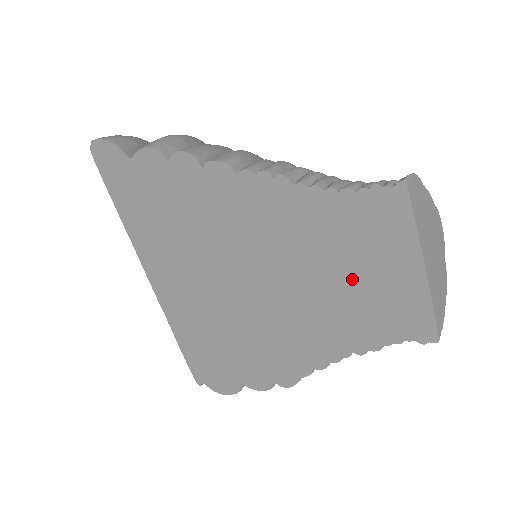
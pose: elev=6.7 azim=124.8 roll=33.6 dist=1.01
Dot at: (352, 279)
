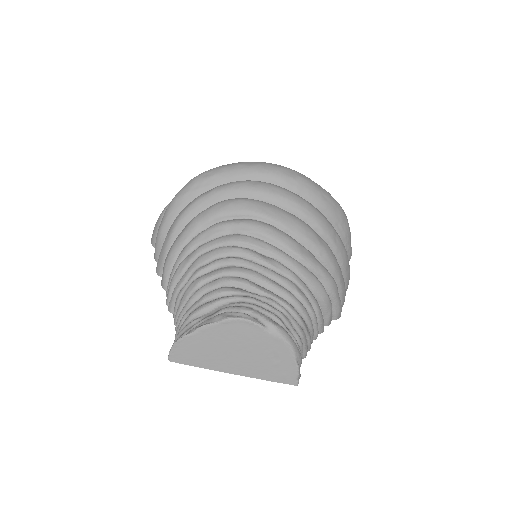
Dot at: occluded
